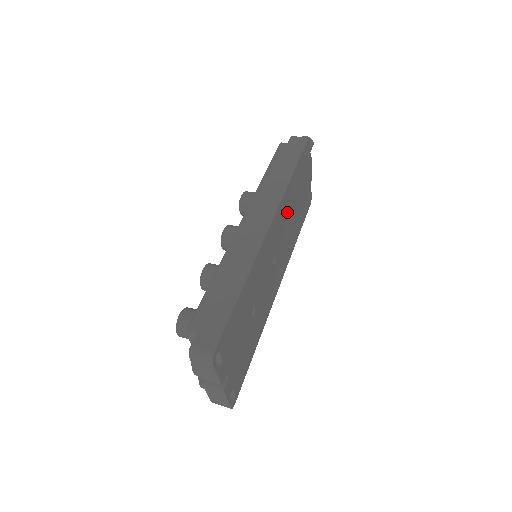
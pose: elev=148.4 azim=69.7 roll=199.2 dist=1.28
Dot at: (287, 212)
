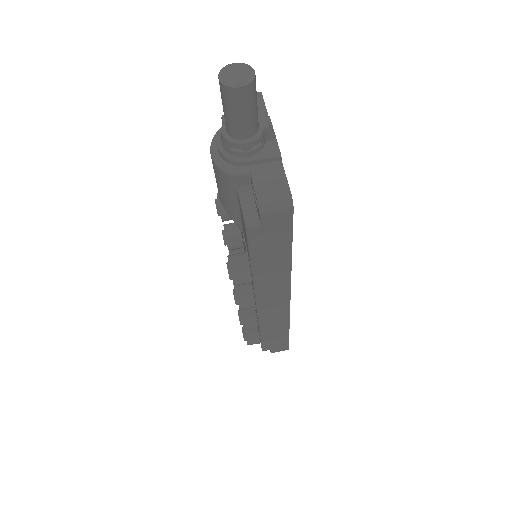
Dot at: occluded
